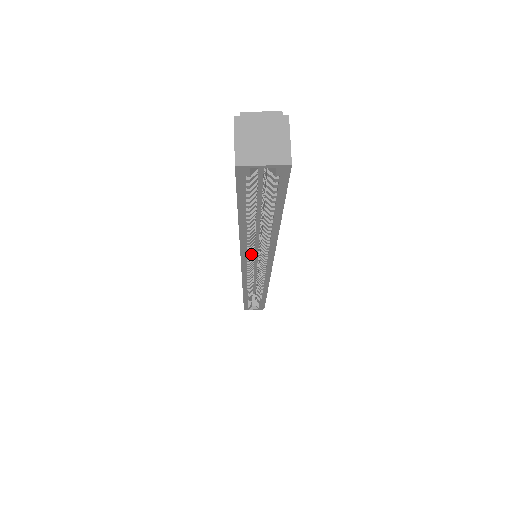
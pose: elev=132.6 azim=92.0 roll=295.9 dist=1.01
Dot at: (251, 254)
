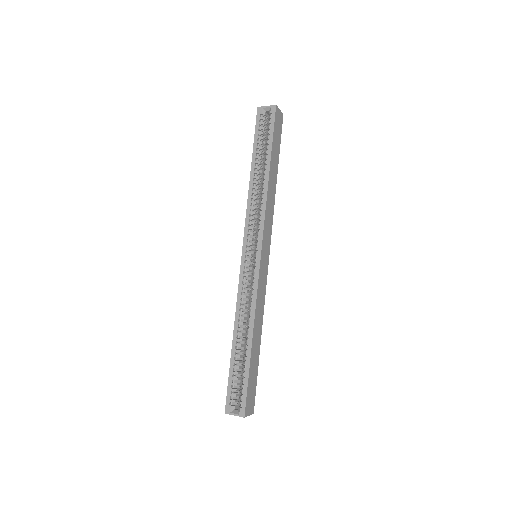
Dot at: (252, 217)
